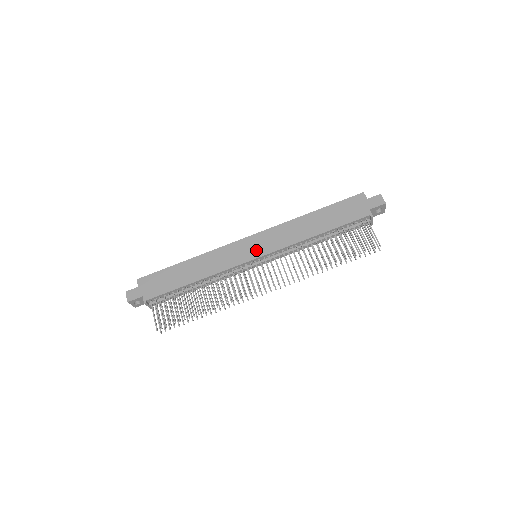
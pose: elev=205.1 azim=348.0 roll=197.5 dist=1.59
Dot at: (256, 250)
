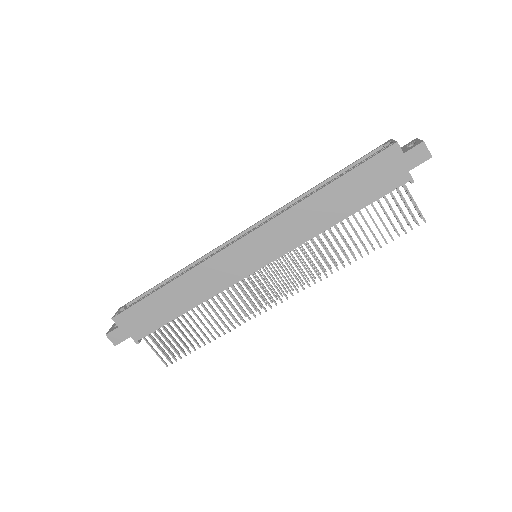
Dot at: (257, 257)
